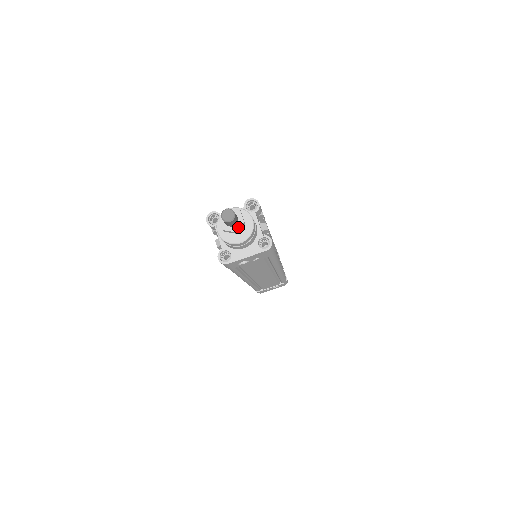
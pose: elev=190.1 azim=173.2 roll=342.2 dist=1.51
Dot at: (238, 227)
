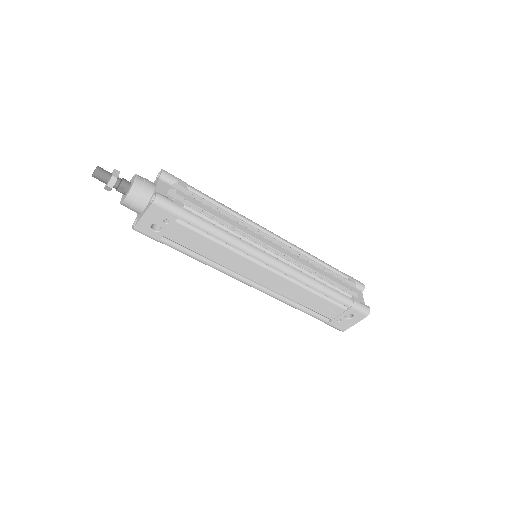
Dot at: (109, 181)
